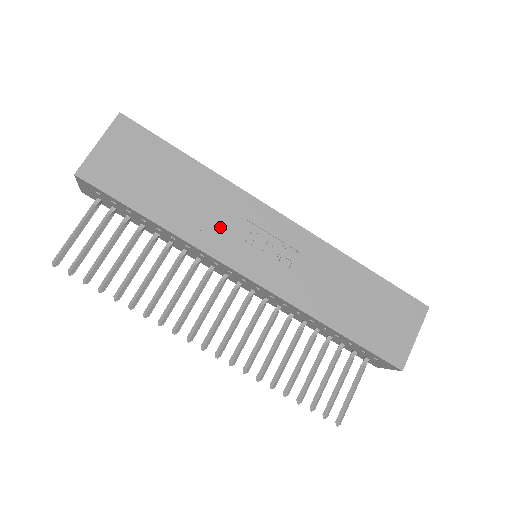
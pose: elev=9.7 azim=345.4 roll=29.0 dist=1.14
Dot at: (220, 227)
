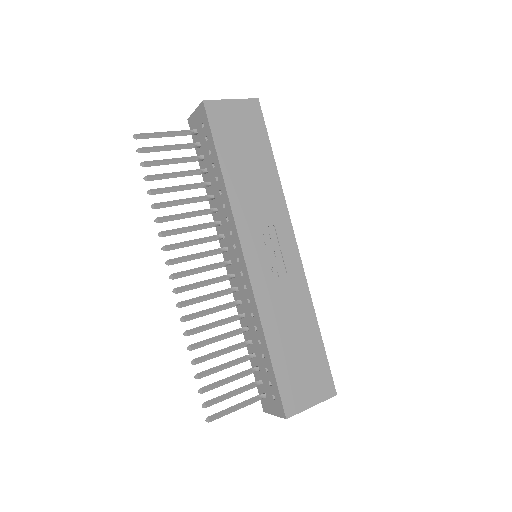
Dot at: (255, 212)
